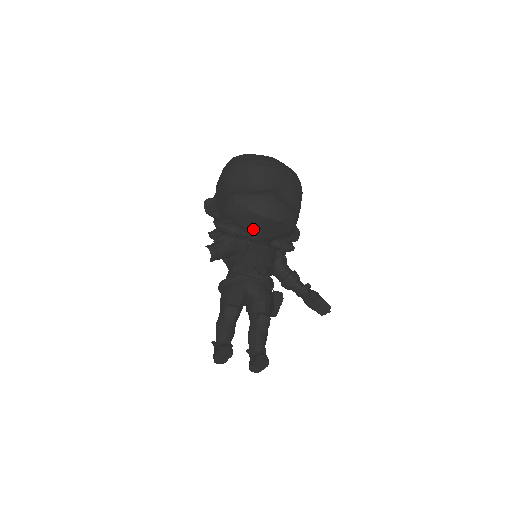
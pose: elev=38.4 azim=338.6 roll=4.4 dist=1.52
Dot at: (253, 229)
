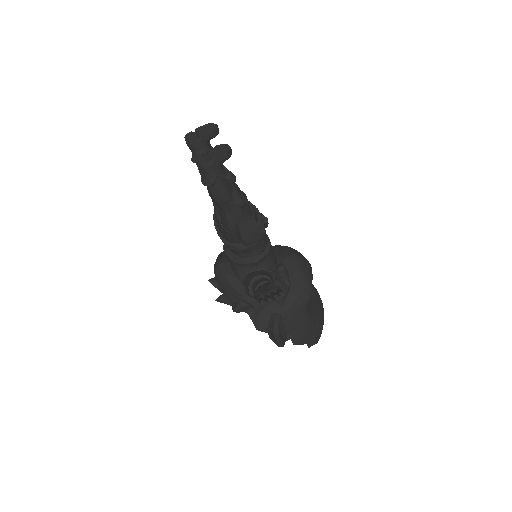
Dot at: occluded
